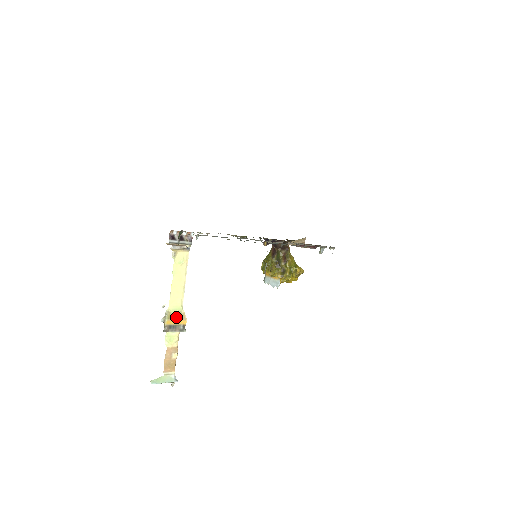
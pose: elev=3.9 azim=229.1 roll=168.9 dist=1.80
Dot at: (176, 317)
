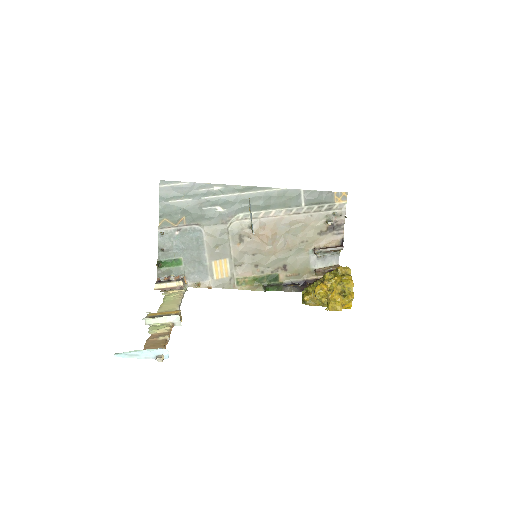
Dot at: (164, 312)
